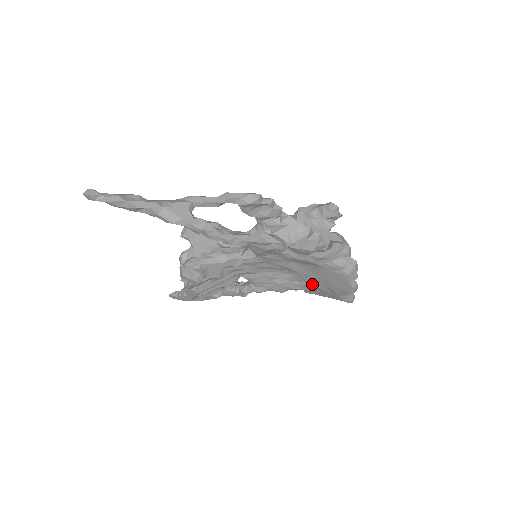
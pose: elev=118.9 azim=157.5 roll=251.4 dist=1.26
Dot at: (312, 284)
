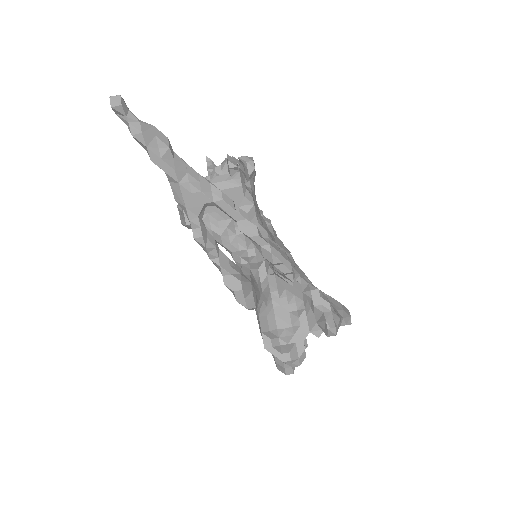
Dot at: occluded
